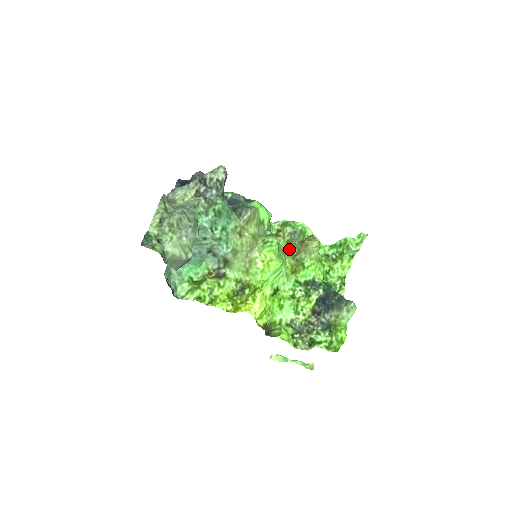
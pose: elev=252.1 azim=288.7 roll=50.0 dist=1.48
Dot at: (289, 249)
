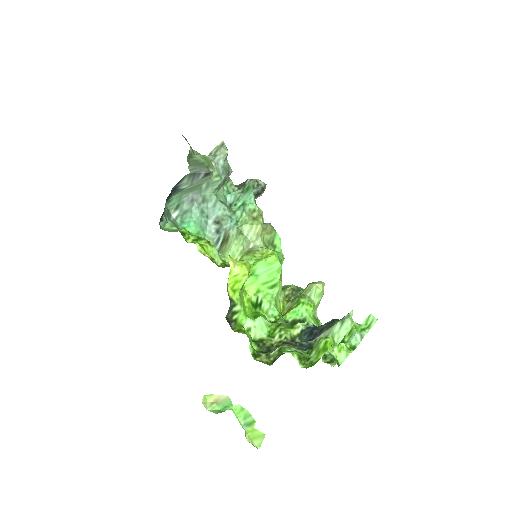
Dot at: occluded
